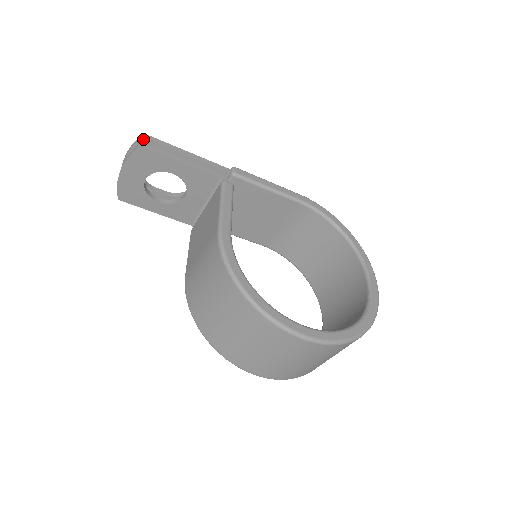
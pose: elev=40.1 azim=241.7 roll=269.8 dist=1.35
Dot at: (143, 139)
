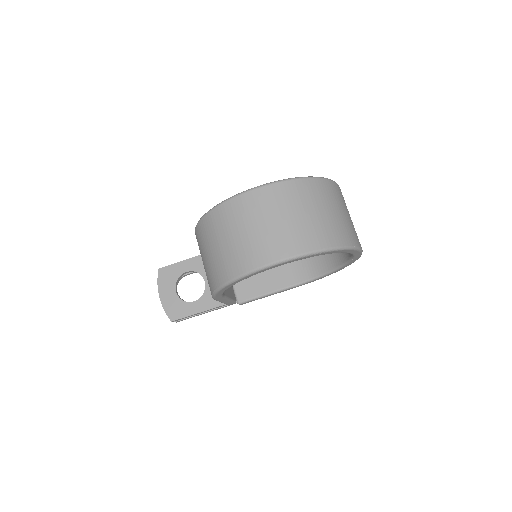
Dot at: occluded
